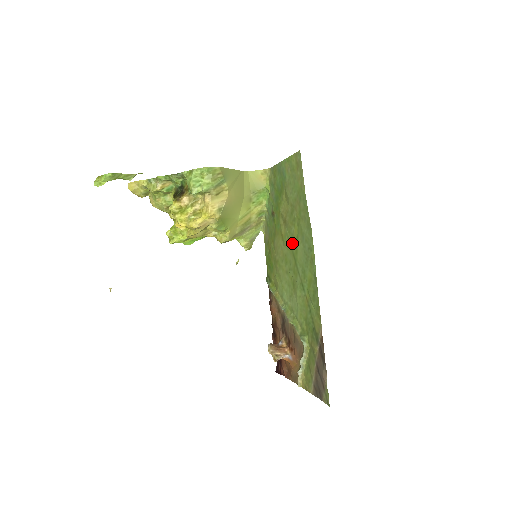
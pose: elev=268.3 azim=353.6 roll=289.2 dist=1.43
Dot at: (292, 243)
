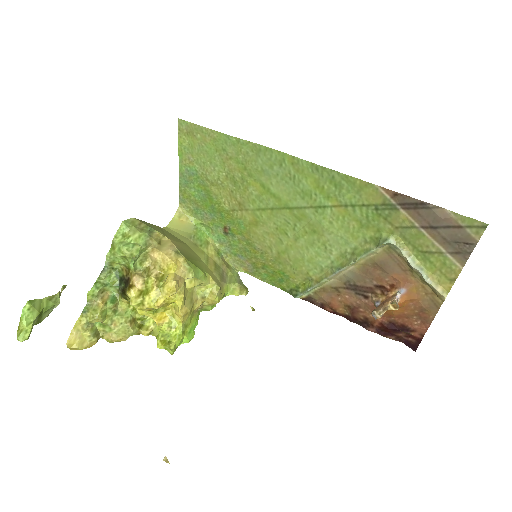
Dot at: (266, 203)
